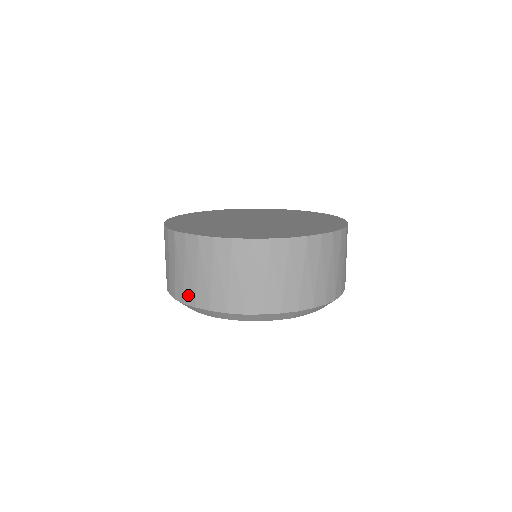
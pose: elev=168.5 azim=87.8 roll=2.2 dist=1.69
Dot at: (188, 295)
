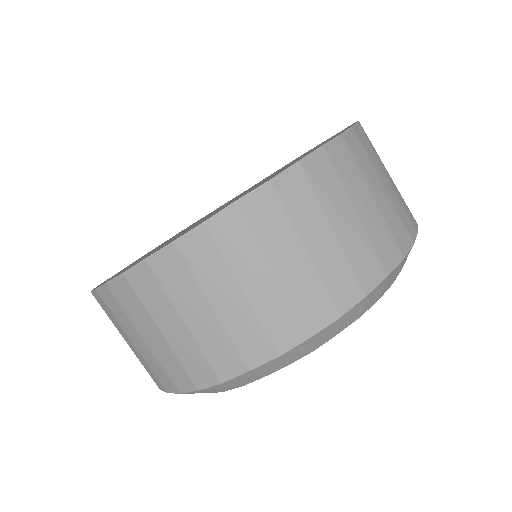
Dot at: (310, 311)
